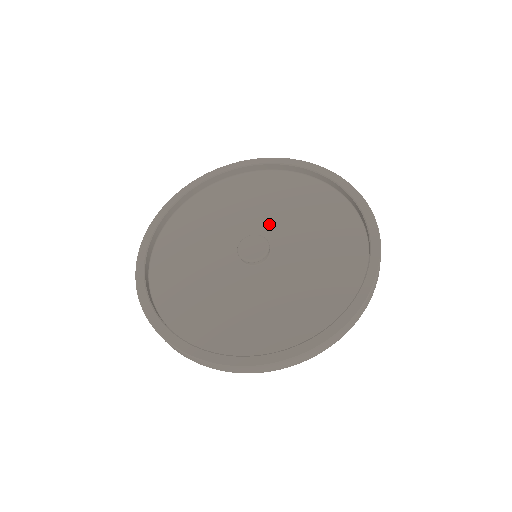
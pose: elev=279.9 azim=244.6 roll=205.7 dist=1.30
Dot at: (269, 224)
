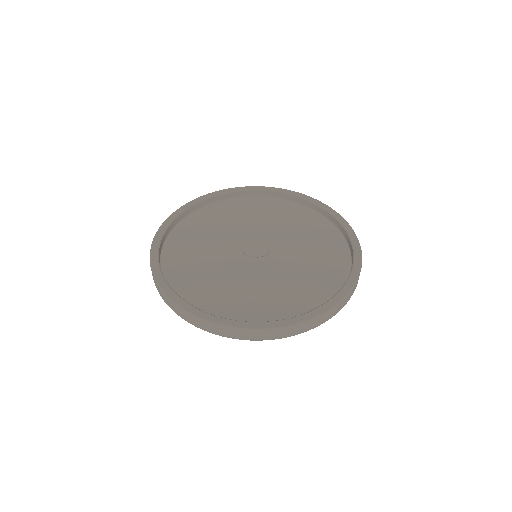
Dot at: (278, 238)
